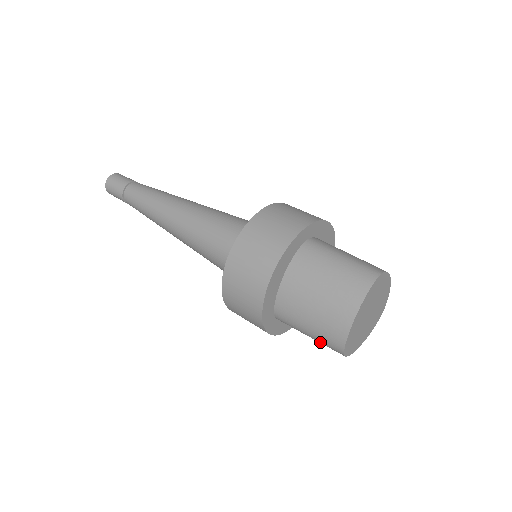
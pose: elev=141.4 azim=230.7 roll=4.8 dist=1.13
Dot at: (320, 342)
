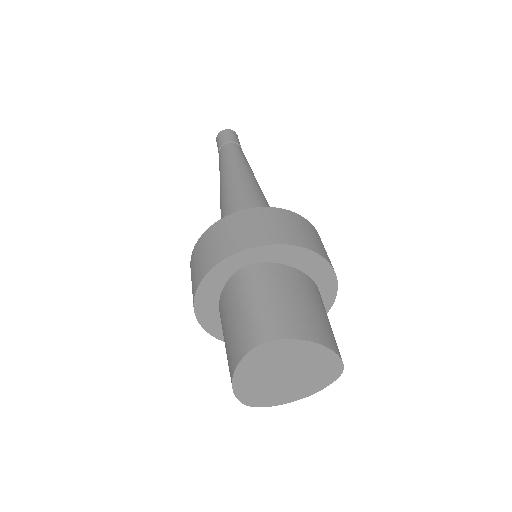
Dot at: occluded
